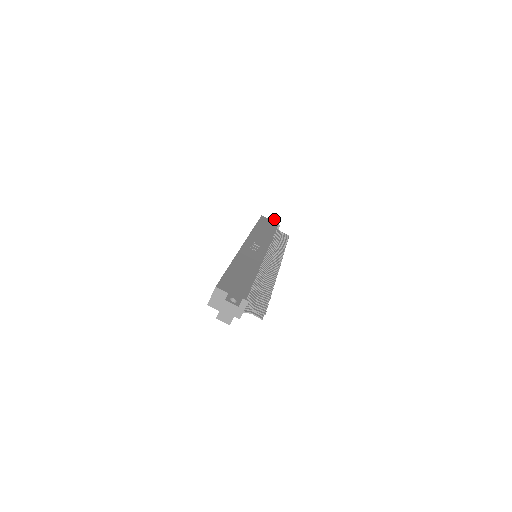
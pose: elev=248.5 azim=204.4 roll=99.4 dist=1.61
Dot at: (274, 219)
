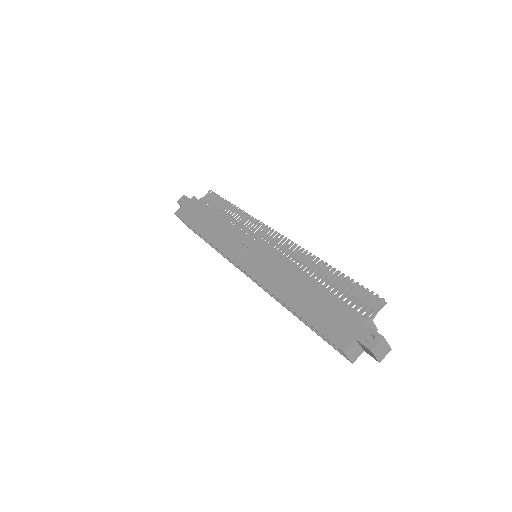
Dot at: (181, 199)
